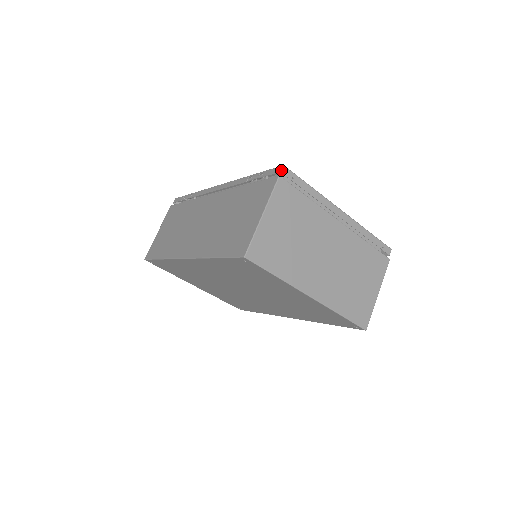
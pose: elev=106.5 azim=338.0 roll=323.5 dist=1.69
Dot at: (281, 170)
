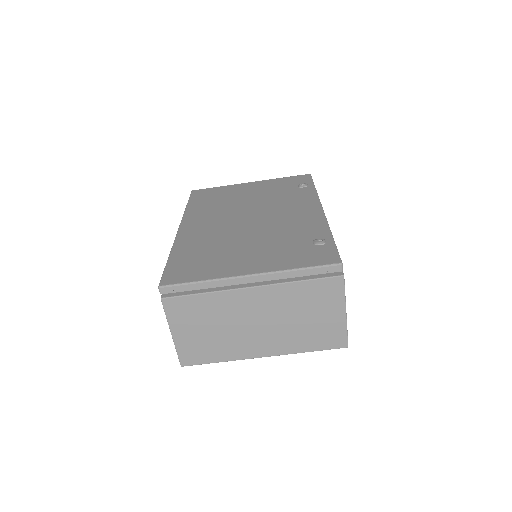
Dot at: occluded
